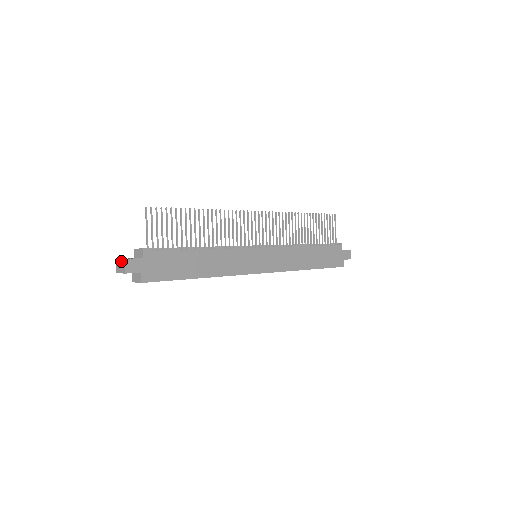
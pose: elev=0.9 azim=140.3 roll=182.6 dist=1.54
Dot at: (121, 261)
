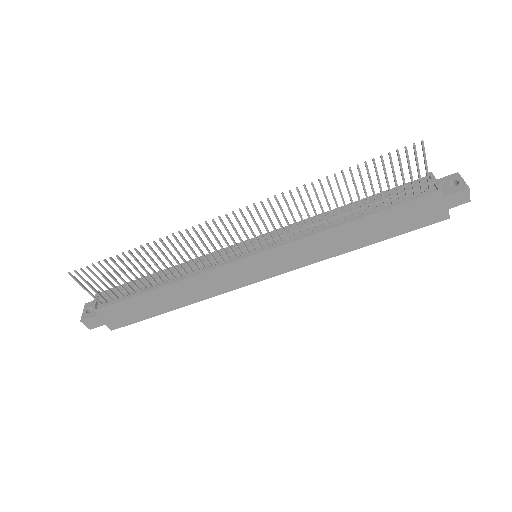
Dot at: (83, 316)
